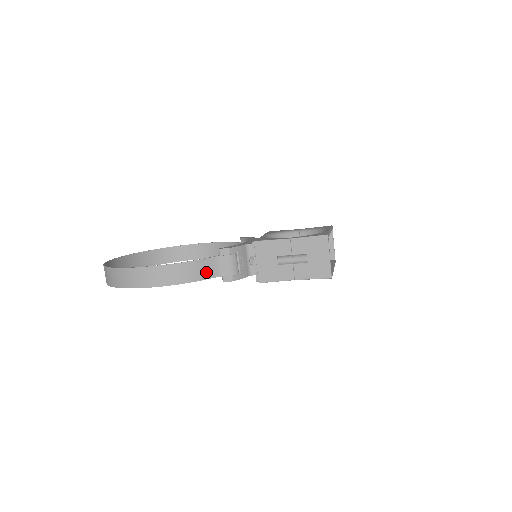
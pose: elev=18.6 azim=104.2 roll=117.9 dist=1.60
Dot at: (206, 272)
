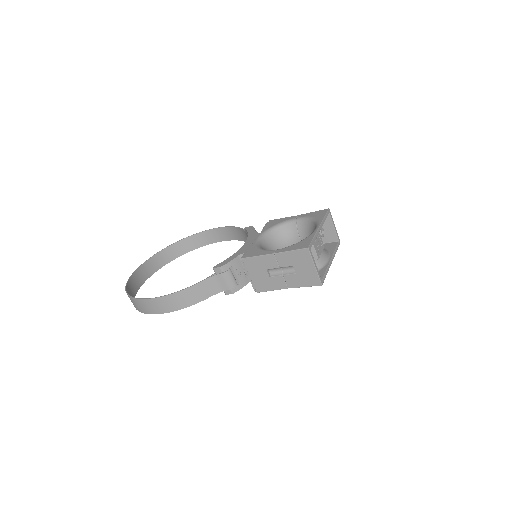
Dot at: (206, 292)
